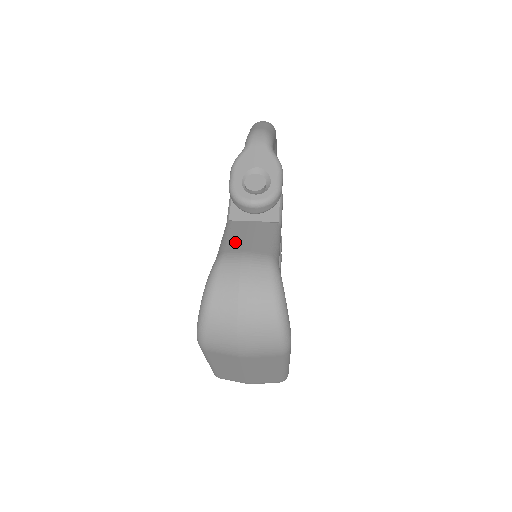
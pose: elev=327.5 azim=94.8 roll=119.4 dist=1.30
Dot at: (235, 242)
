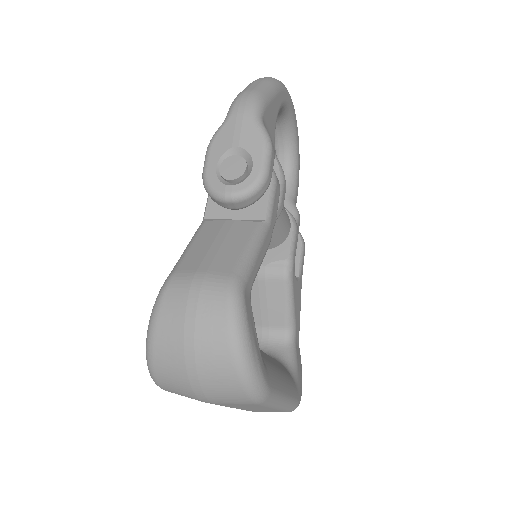
Dot at: (194, 255)
